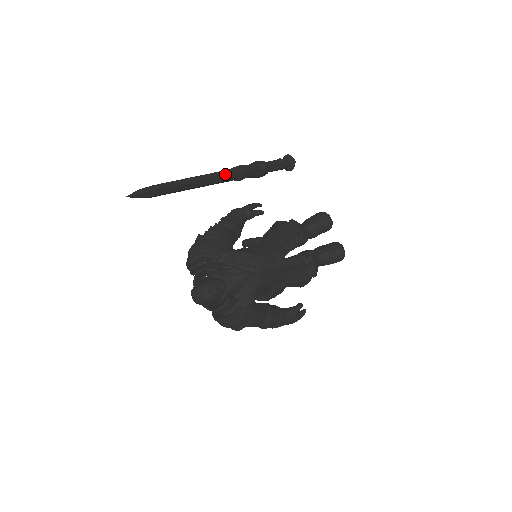
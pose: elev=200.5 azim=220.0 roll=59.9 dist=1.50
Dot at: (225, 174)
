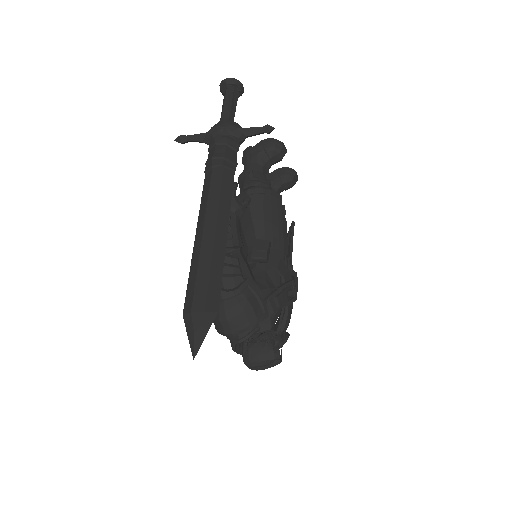
Dot at: (230, 197)
